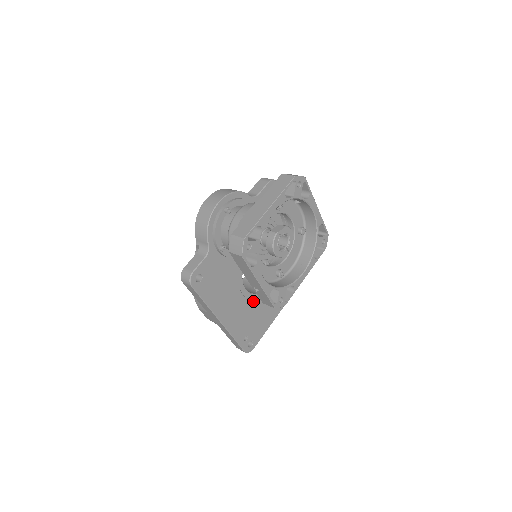
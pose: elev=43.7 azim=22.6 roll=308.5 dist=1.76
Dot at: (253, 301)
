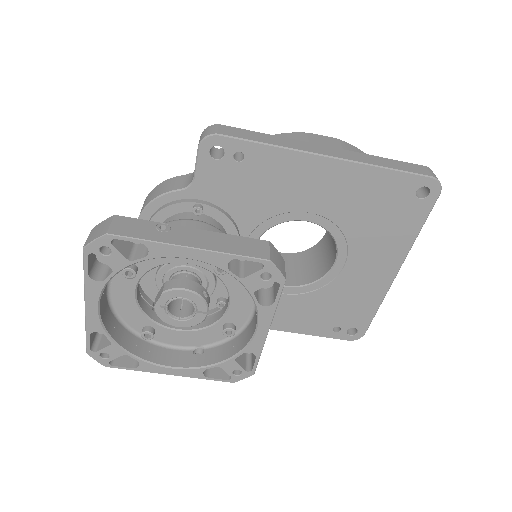
Dot at: (313, 292)
